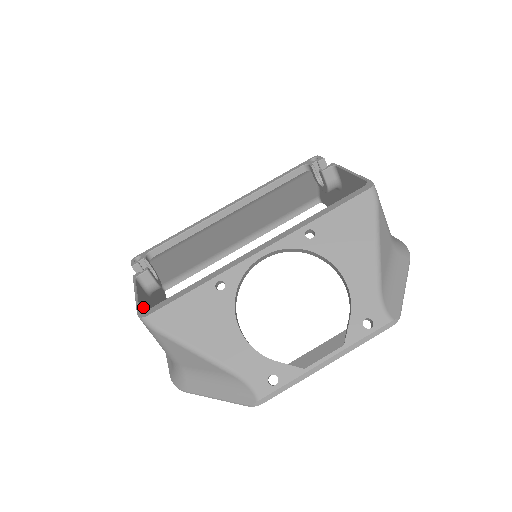
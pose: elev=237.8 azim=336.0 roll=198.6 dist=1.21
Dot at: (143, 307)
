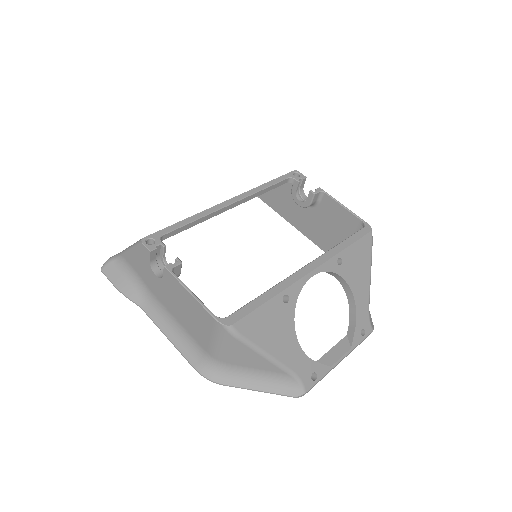
Dot at: (201, 308)
